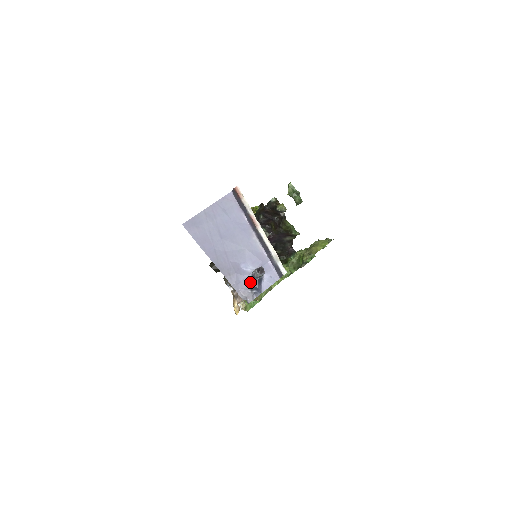
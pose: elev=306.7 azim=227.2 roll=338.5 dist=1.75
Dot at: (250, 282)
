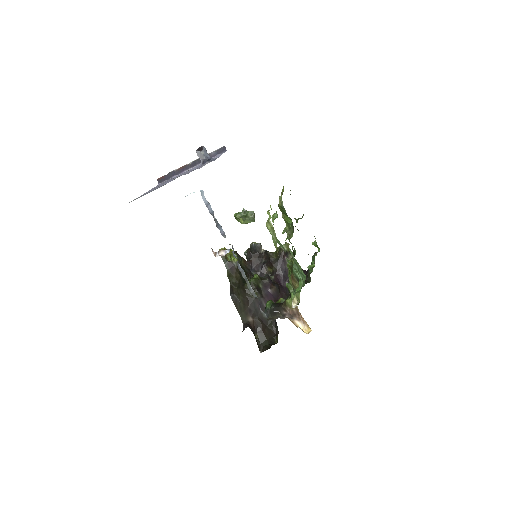
Dot at: occluded
